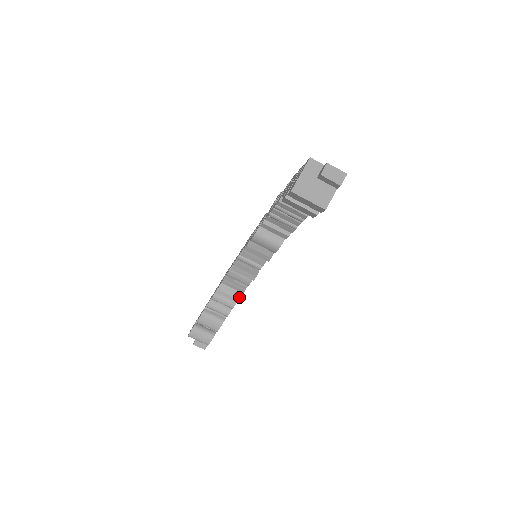
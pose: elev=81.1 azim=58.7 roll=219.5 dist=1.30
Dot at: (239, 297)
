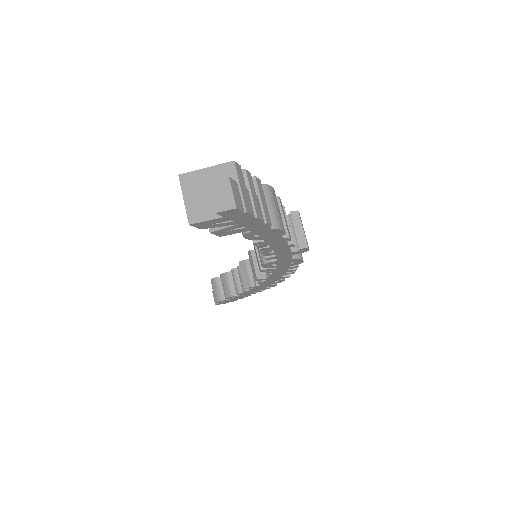
Dot at: (247, 286)
